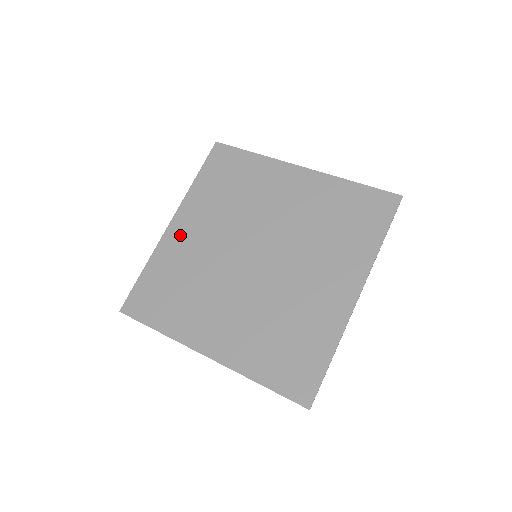
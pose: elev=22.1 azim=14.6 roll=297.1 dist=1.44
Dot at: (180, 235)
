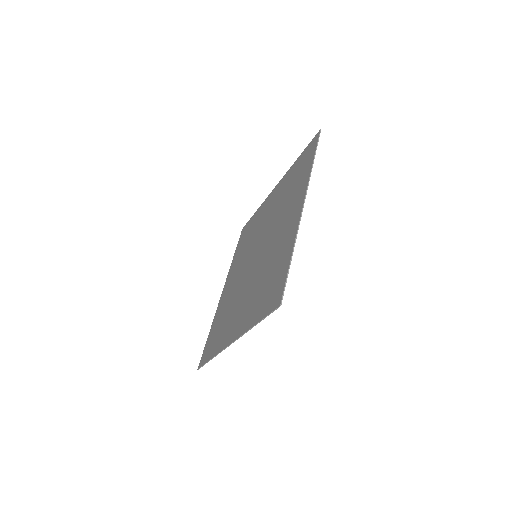
Dot at: (225, 292)
